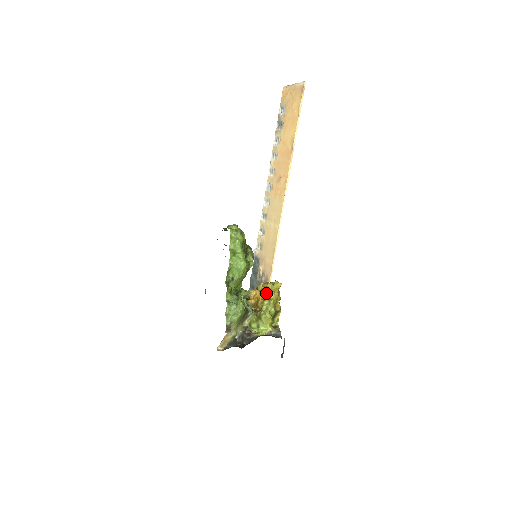
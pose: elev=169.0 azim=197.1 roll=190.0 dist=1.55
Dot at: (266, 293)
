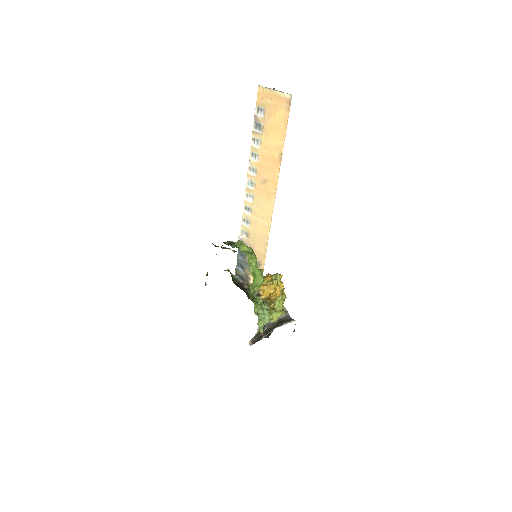
Dot at: (274, 289)
